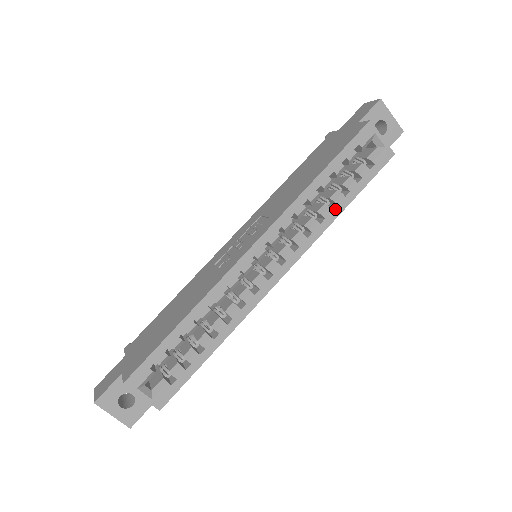
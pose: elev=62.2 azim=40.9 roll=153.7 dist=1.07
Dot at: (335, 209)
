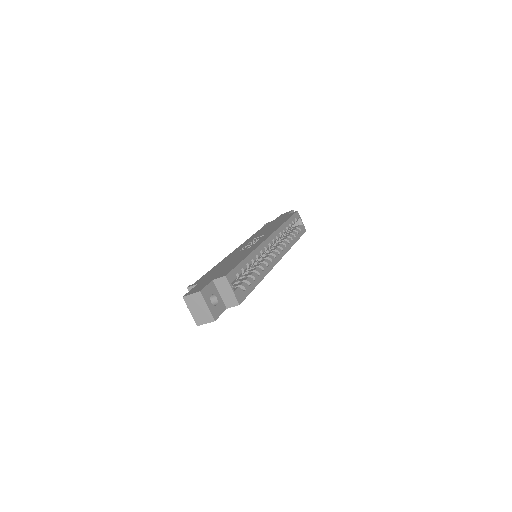
Dot at: (292, 241)
